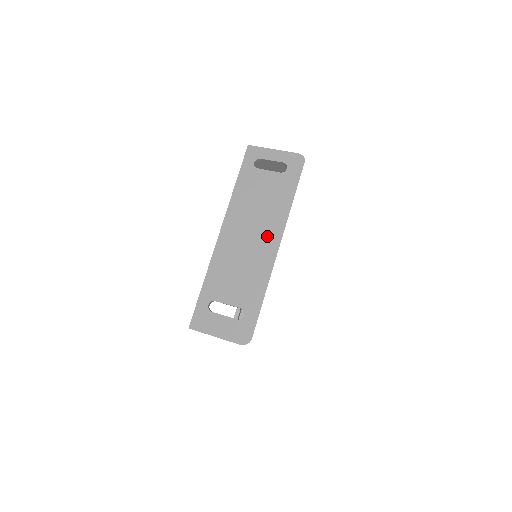
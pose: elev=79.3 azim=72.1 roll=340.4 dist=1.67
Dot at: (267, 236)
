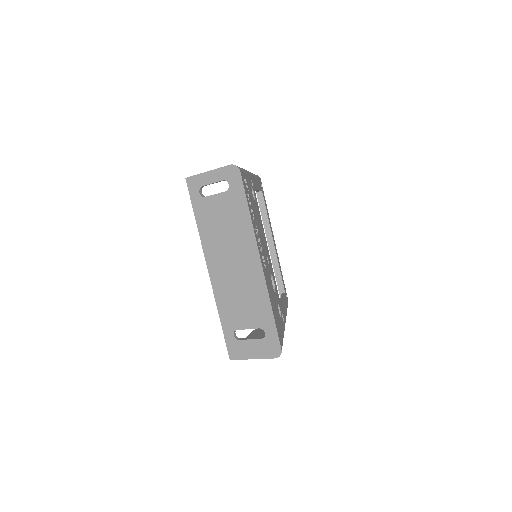
Dot at: (246, 257)
